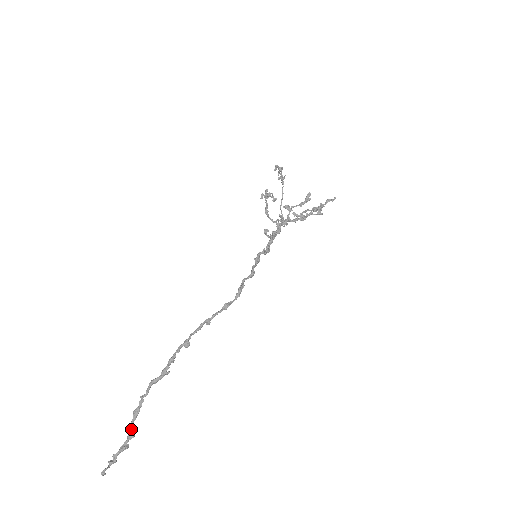
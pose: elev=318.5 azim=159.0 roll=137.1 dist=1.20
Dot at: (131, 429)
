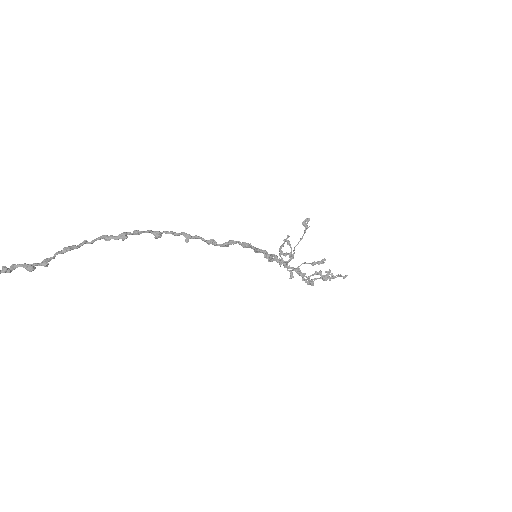
Dot at: (51, 257)
